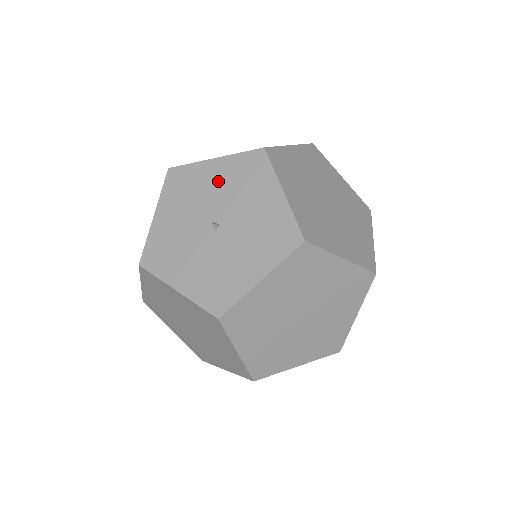
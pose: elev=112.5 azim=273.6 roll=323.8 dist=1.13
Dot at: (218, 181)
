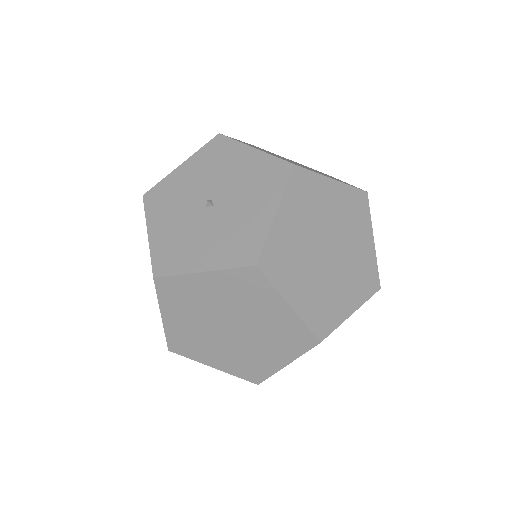
Dot at: (241, 169)
